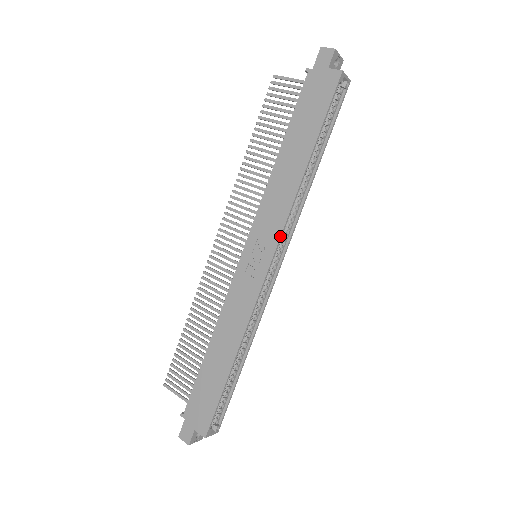
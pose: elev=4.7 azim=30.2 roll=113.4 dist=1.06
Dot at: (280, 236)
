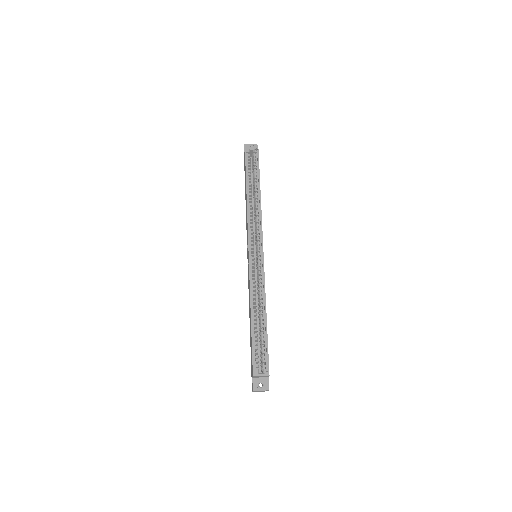
Dot at: (248, 233)
